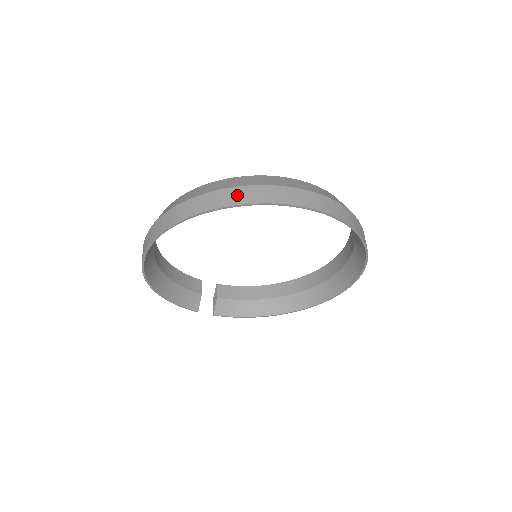
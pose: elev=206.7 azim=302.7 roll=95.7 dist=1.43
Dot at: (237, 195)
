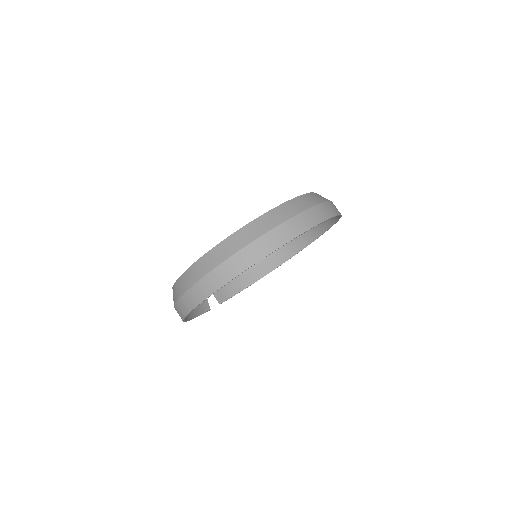
Dot at: (267, 243)
